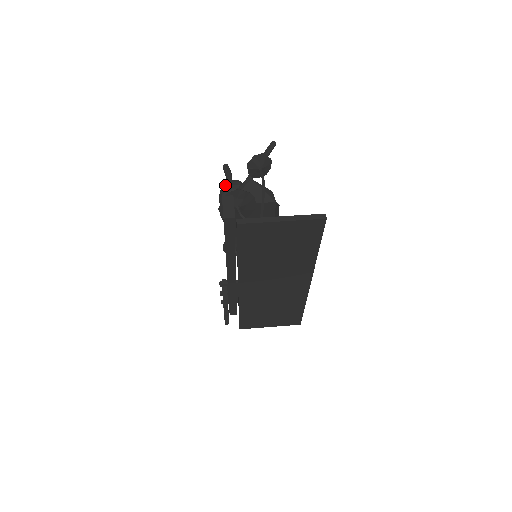
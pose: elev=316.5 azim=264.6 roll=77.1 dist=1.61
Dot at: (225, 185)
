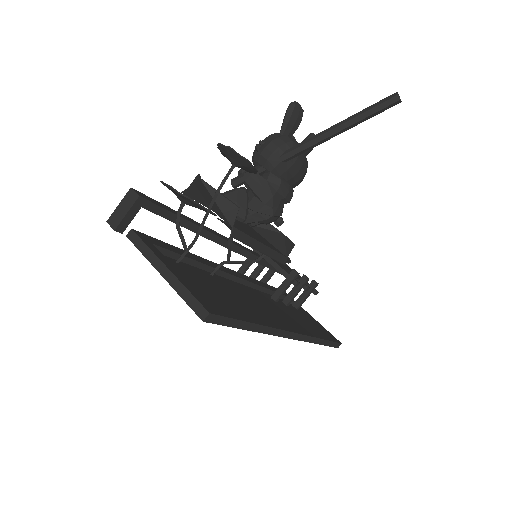
Dot at: occluded
